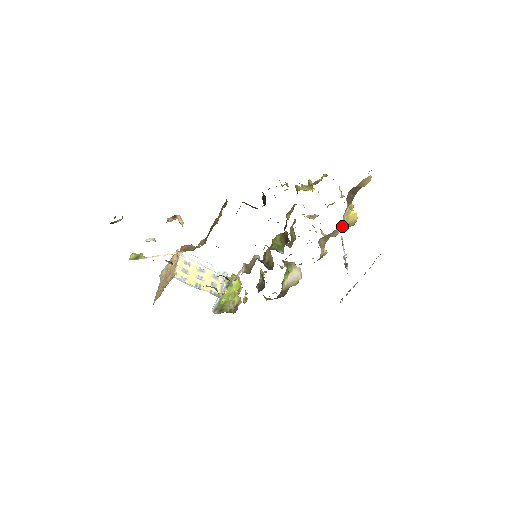
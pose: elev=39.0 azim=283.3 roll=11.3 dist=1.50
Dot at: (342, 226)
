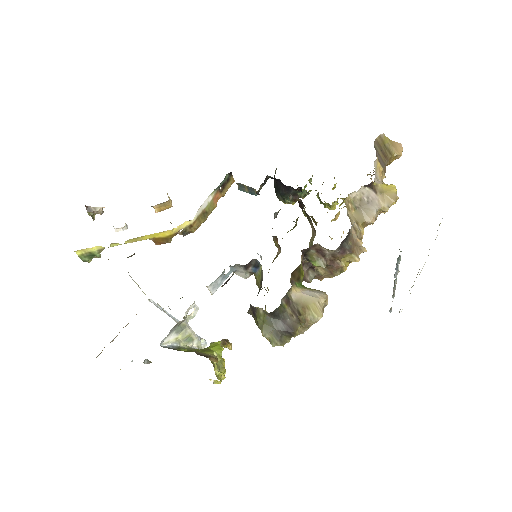
Dot at: (377, 191)
